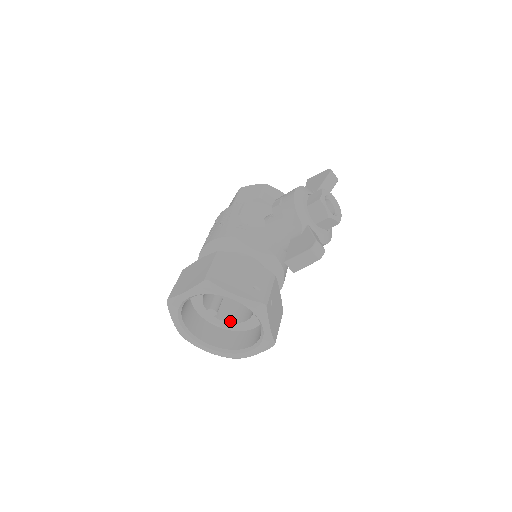
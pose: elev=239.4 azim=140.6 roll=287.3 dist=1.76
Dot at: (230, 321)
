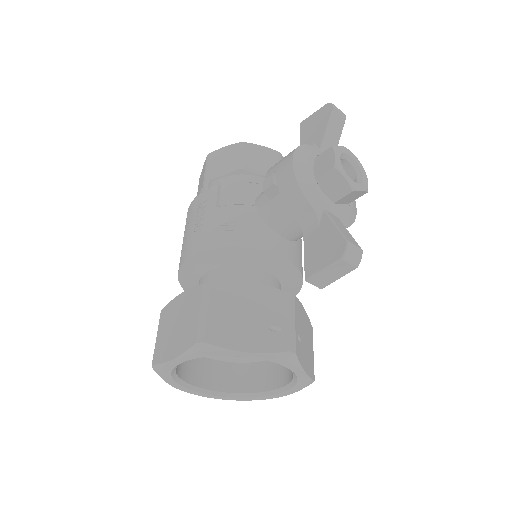
Dot at: occluded
